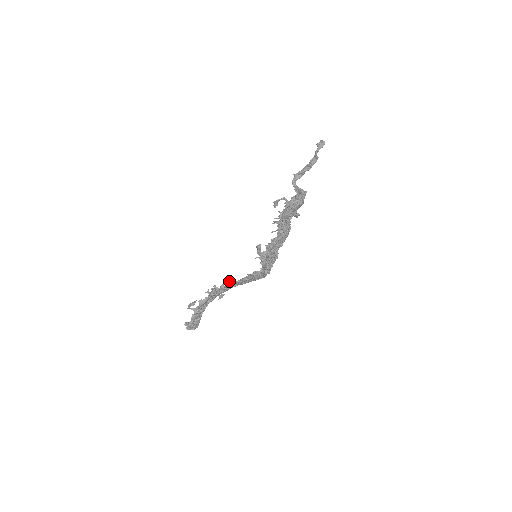
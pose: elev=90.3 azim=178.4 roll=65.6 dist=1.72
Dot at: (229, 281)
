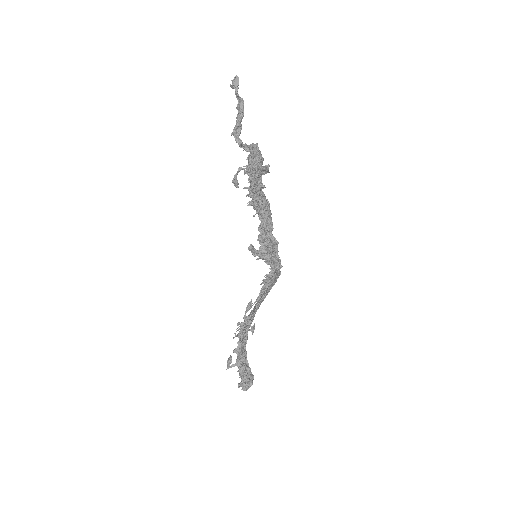
Dot at: (248, 307)
